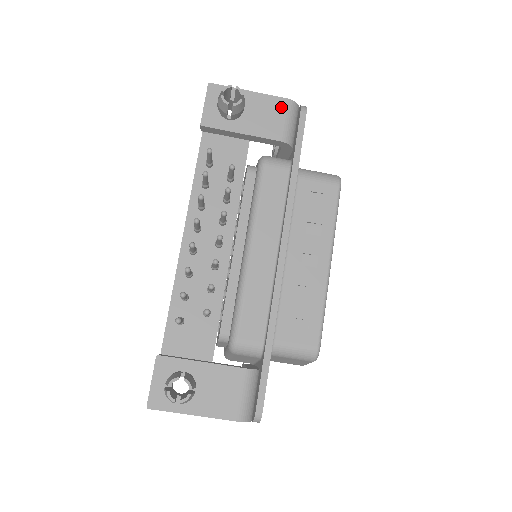
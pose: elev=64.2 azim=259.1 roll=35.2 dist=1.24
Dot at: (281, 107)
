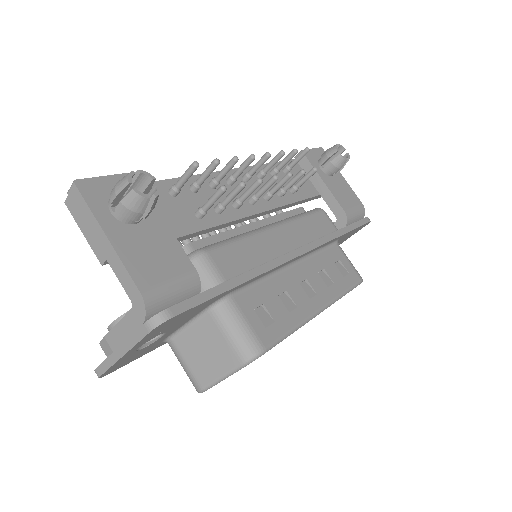
Dot at: (356, 202)
